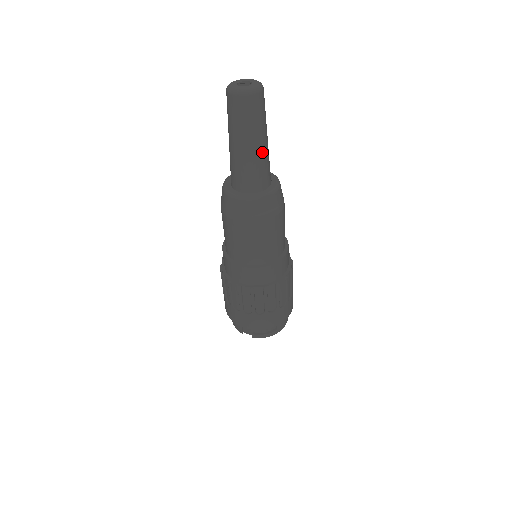
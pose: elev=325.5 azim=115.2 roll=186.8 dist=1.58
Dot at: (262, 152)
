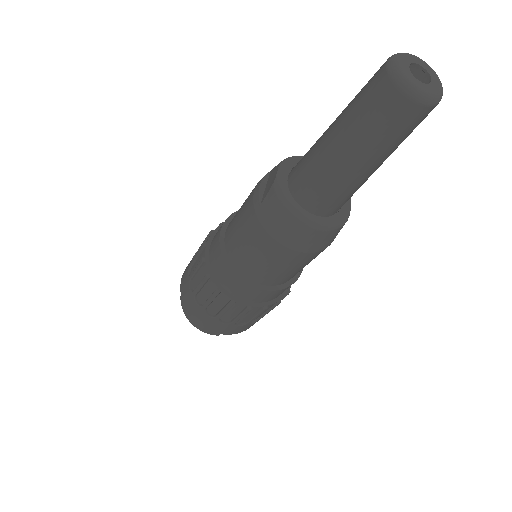
Dot at: occluded
